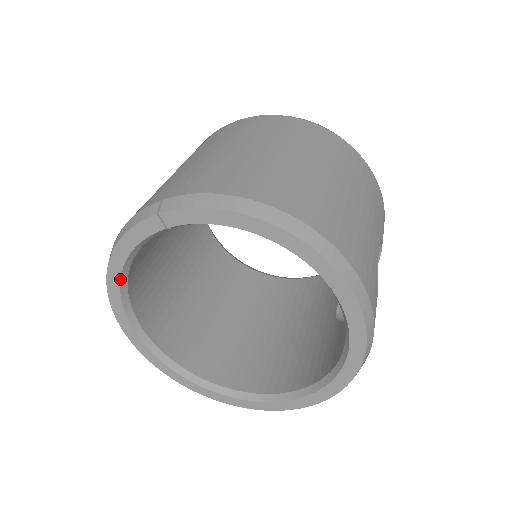
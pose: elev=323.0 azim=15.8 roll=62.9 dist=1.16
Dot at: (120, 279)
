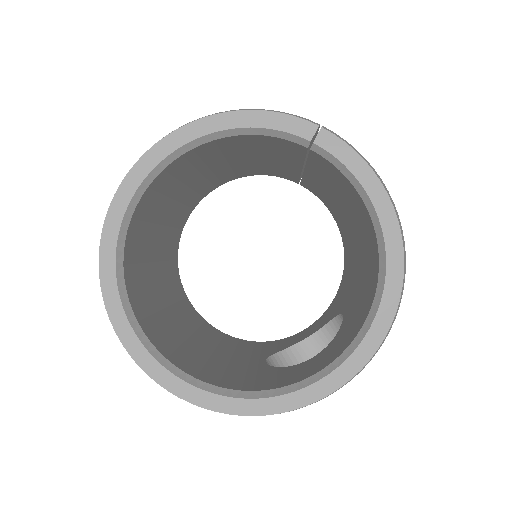
Dot at: (204, 135)
